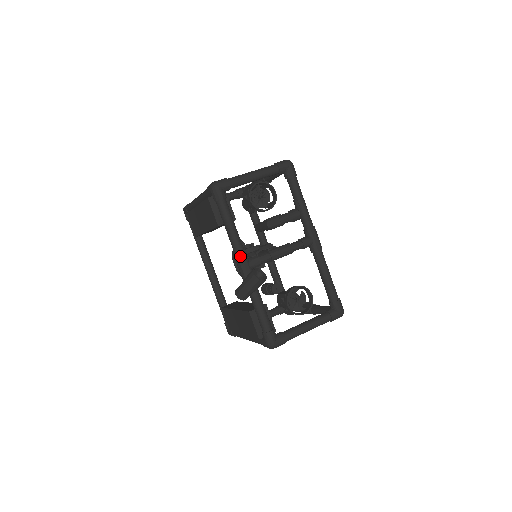
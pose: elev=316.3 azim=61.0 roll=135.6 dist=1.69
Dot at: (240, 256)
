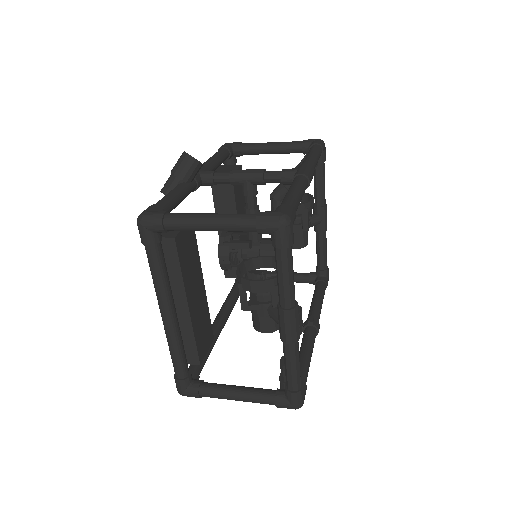
Dot at: occluded
